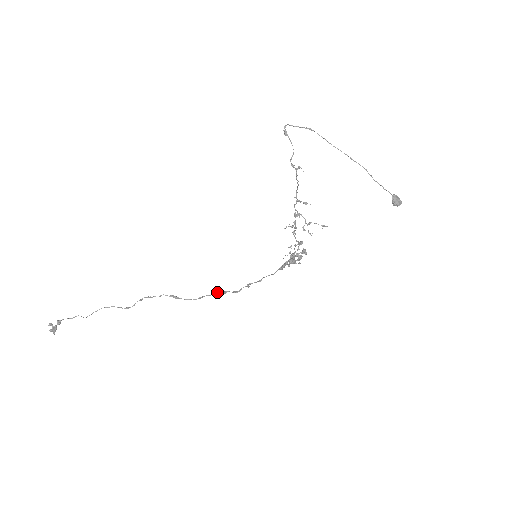
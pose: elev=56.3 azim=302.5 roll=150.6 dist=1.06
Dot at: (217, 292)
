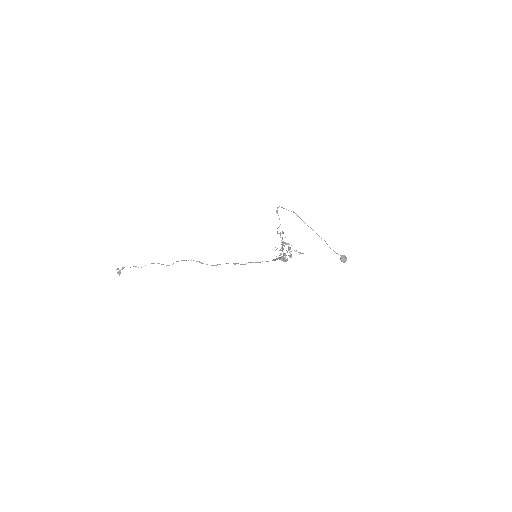
Dot at: occluded
